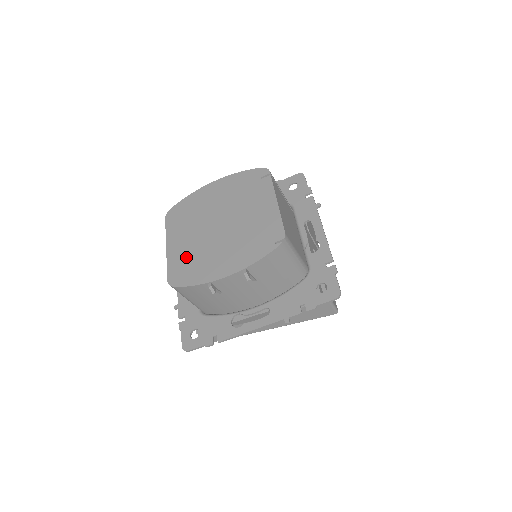
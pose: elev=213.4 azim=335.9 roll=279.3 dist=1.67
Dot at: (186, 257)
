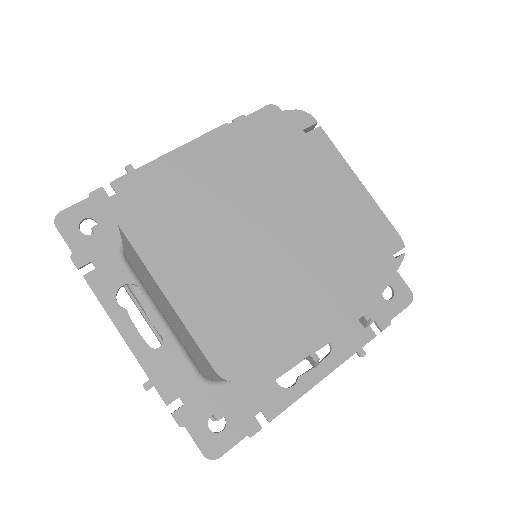
Dot at: (232, 311)
